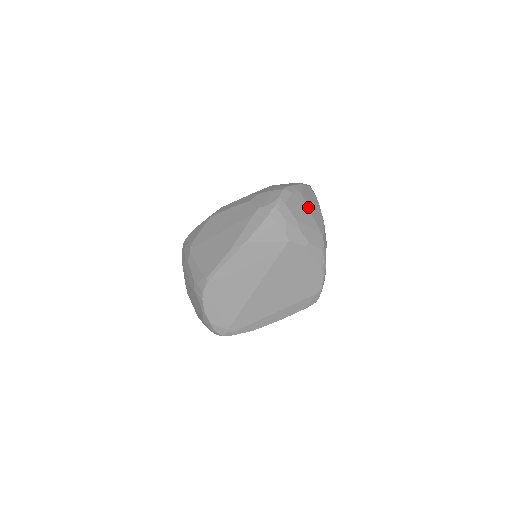
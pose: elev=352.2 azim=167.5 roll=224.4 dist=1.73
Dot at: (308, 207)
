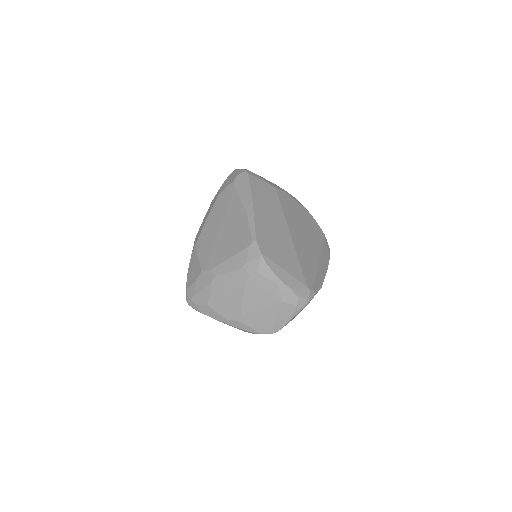
Dot at: occluded
